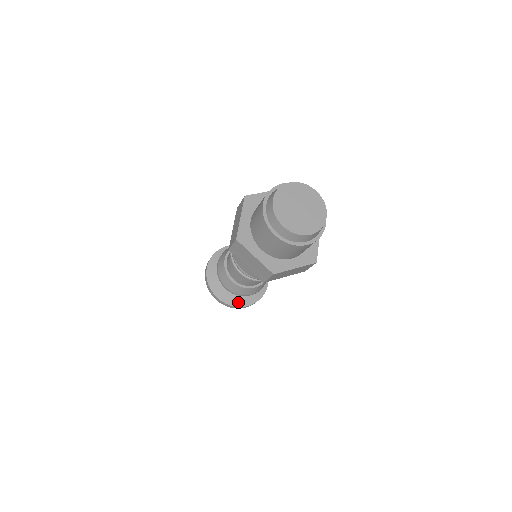
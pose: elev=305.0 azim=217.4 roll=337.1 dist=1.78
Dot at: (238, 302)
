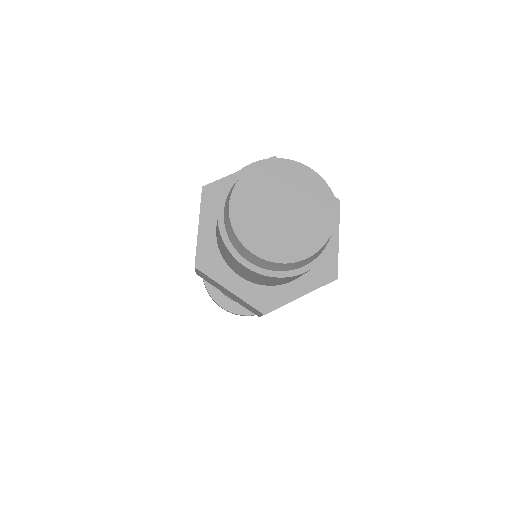
Dot at: occluded
